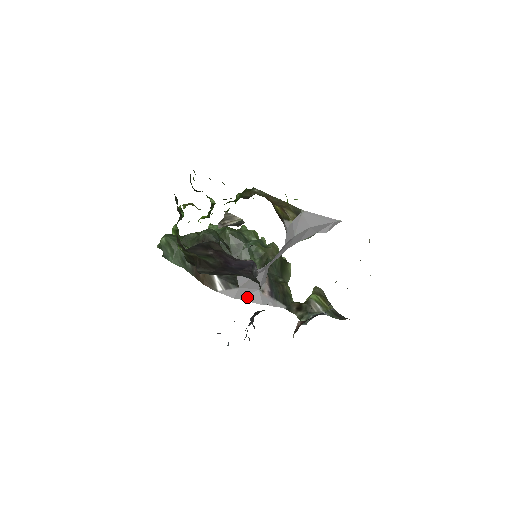
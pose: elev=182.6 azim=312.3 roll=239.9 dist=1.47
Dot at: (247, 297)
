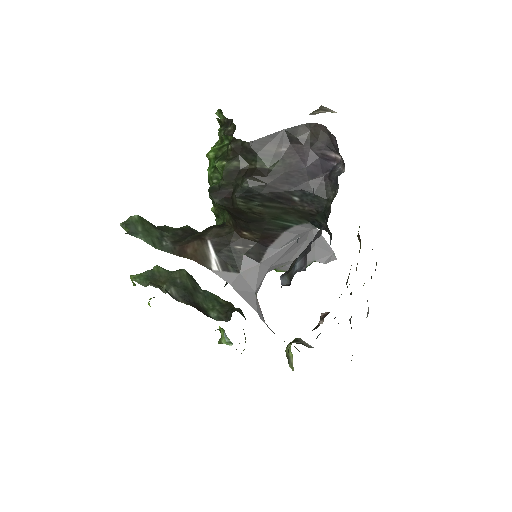
Dot at: (243, 293)
